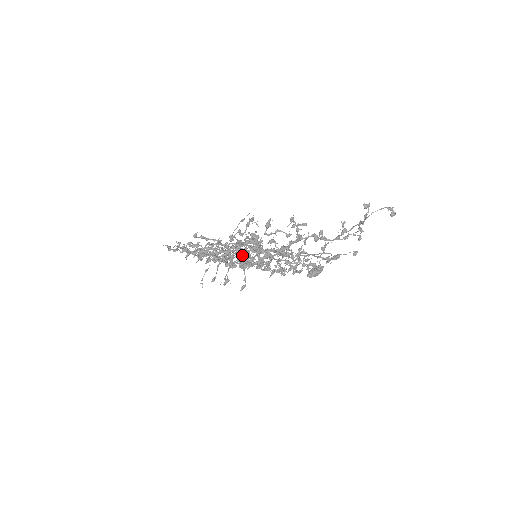
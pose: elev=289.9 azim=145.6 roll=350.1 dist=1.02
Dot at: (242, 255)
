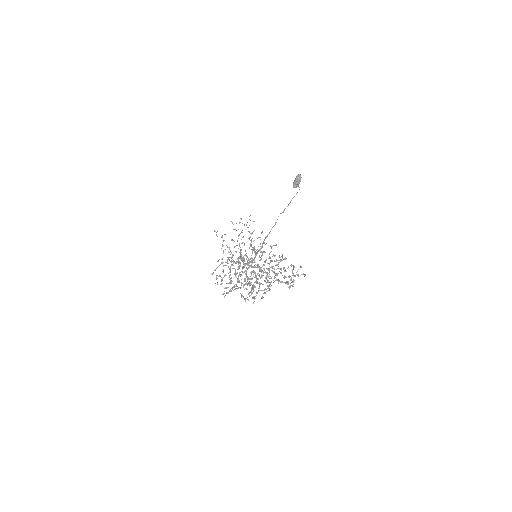
Dot at: (250, 279)
